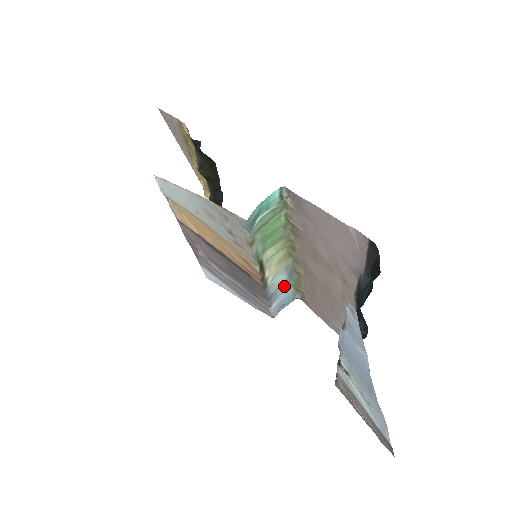
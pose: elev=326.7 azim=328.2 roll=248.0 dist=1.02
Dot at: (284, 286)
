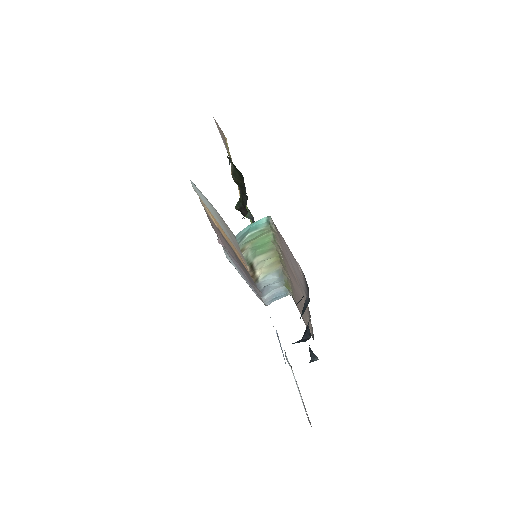
Dot at: (276, 284)
